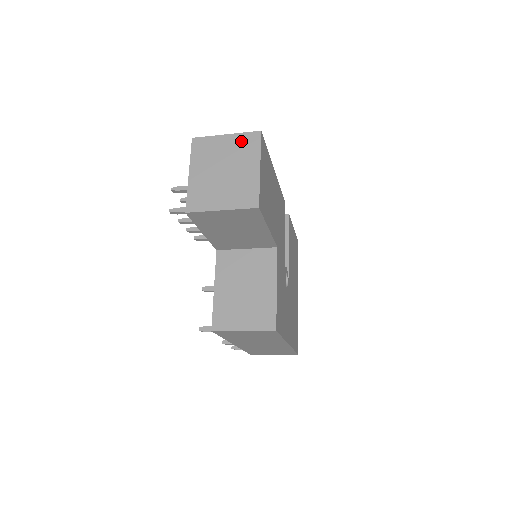
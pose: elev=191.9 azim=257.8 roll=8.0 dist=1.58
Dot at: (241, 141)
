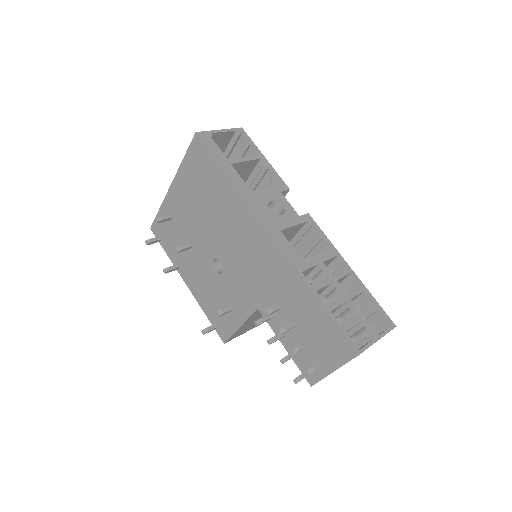
Dot at: occluded
